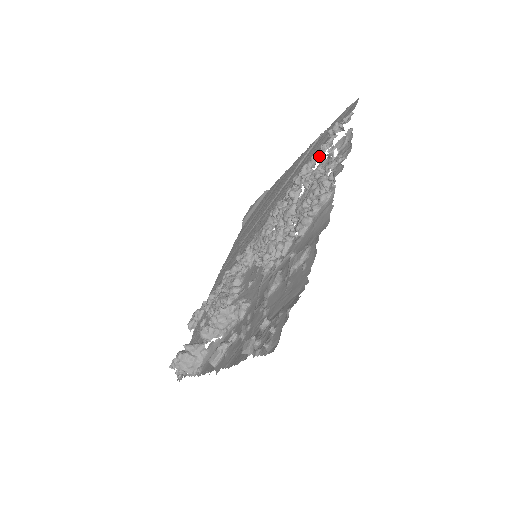
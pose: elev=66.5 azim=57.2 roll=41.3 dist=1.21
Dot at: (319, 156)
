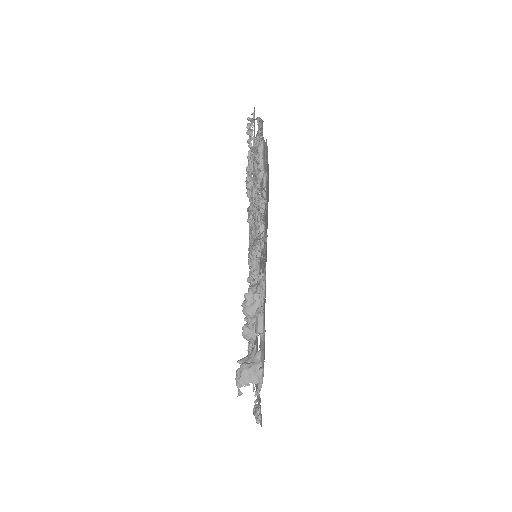
Dot at: (251, 152)
